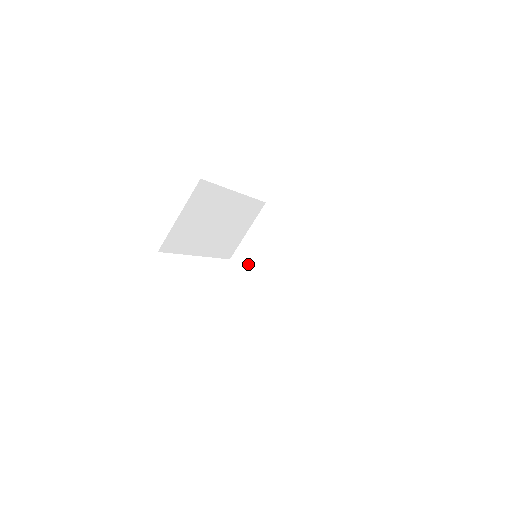
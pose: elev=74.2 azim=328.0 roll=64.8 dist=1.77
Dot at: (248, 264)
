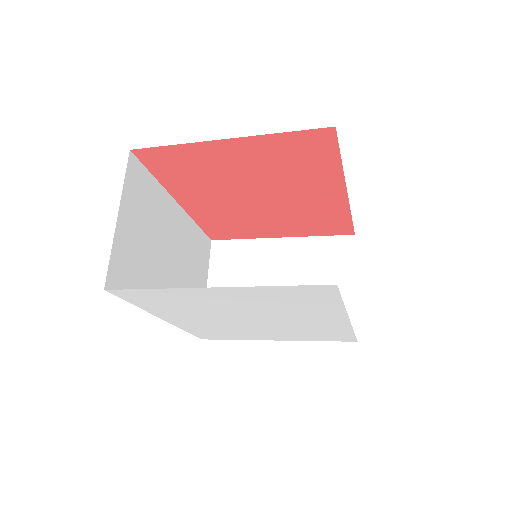
Dot at: occluded
